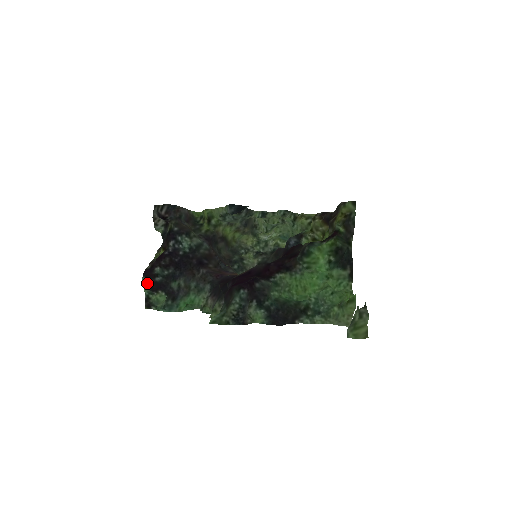
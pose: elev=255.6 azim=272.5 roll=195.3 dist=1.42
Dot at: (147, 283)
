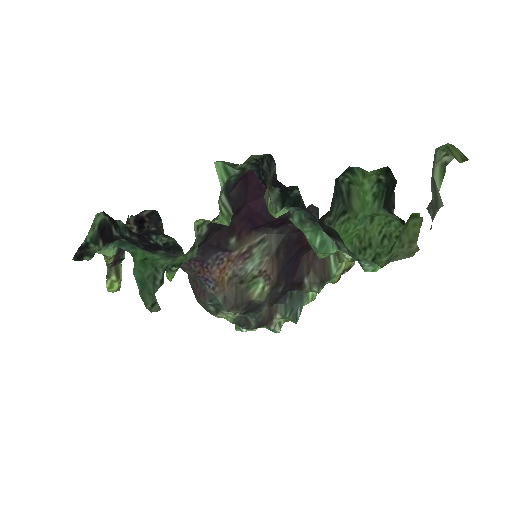
Dot at: (102, 217)
